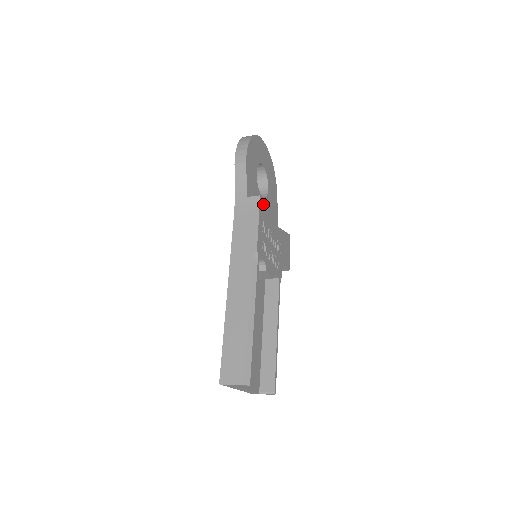
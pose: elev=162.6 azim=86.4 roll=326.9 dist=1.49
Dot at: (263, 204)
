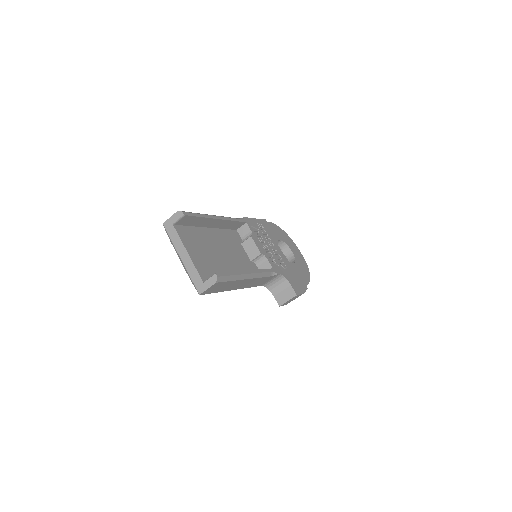
Dot at: (268, 226)
